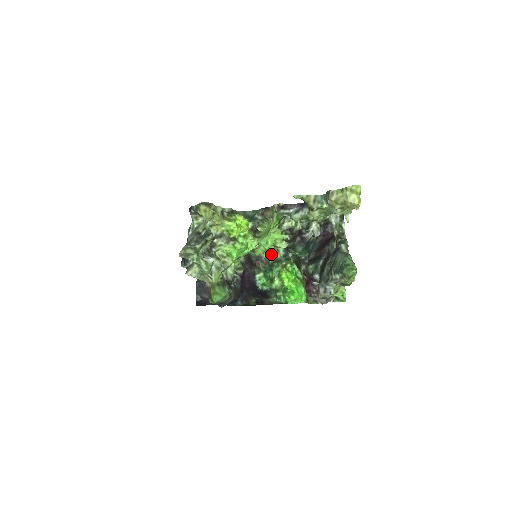
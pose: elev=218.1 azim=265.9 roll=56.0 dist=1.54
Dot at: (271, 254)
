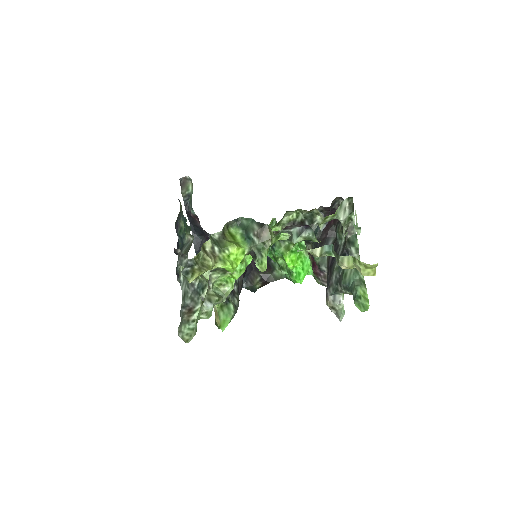
Dot at: (271, 224)
